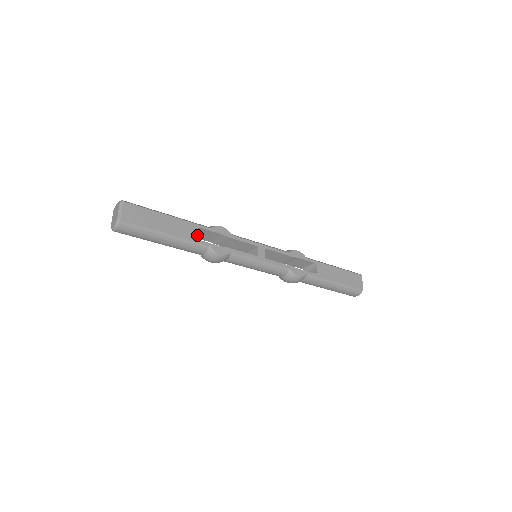
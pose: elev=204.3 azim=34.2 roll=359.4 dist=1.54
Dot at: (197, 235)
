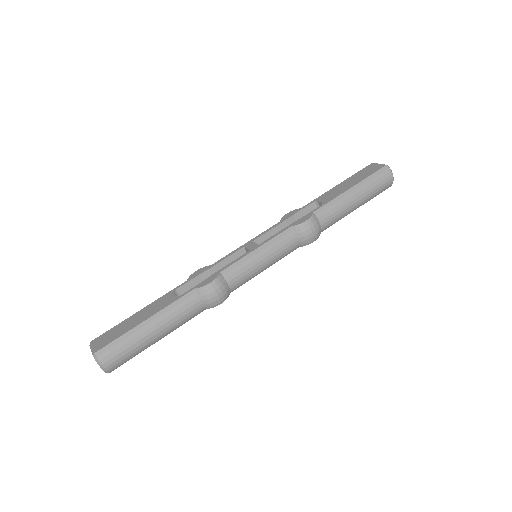
Dot at: occluded
